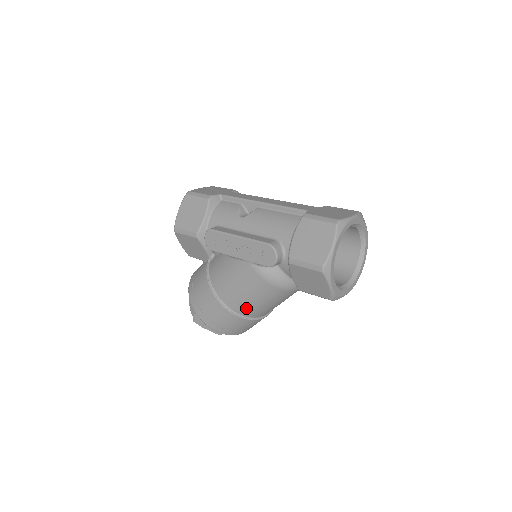
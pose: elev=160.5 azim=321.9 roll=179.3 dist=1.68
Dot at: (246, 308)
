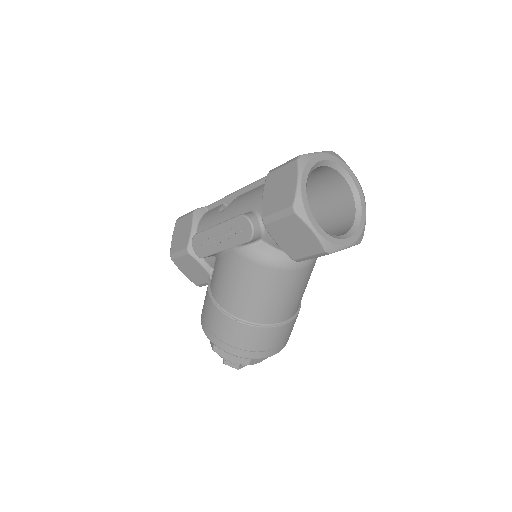
Dot at: (253, 310)
